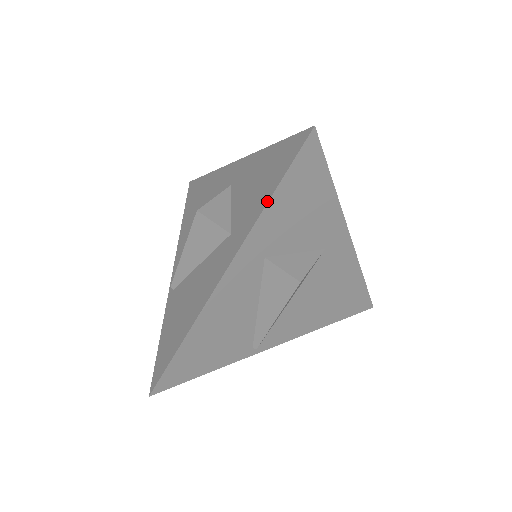
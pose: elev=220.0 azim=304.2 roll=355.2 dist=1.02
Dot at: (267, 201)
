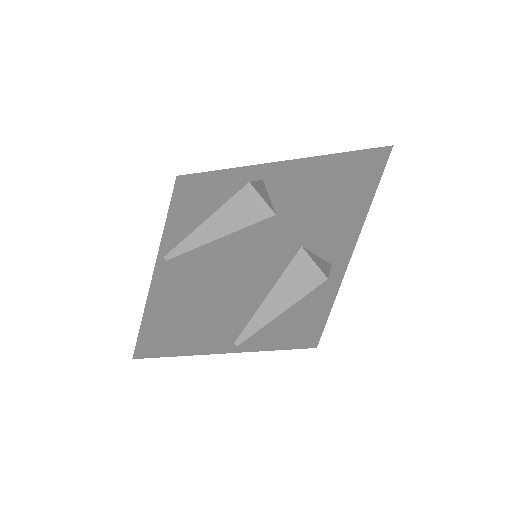
Dot at: (335, 191)
